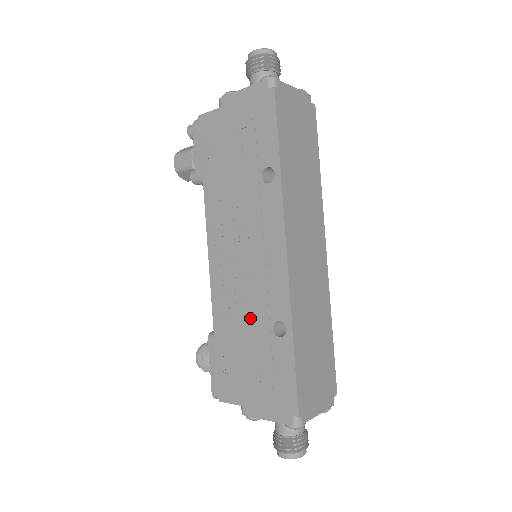
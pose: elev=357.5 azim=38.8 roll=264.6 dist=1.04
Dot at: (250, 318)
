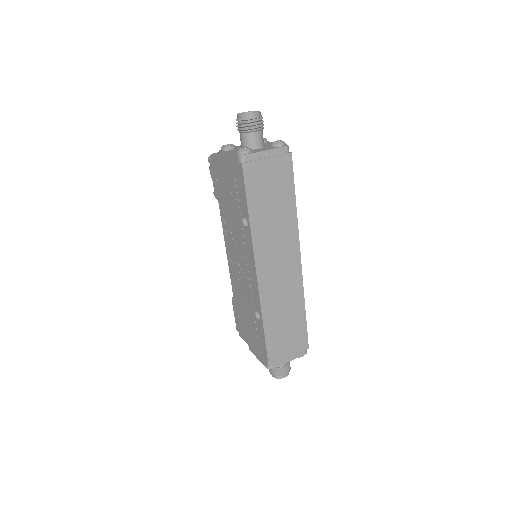
Dot at: (246, 301)
